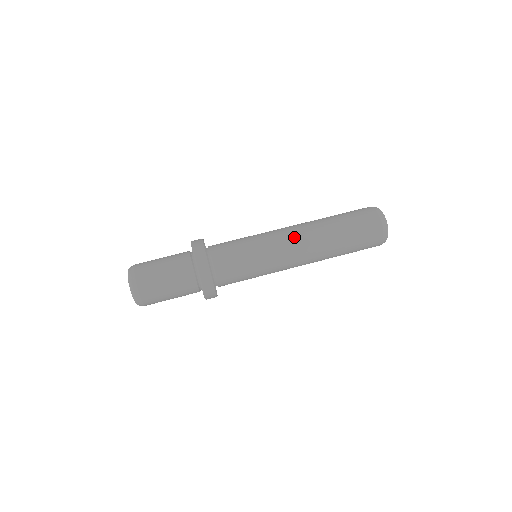
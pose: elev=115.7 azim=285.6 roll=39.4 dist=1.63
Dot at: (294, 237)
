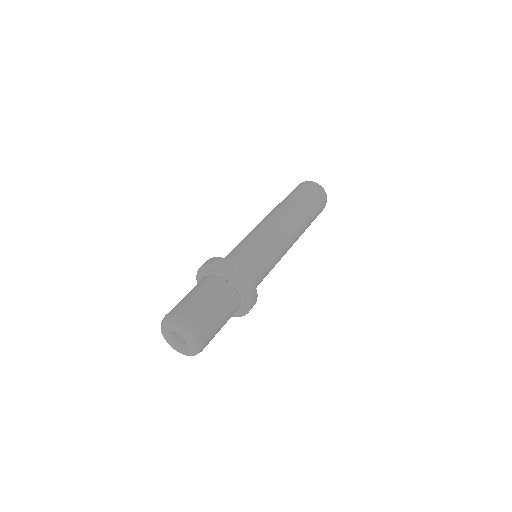
Dot at: (265, 219)
